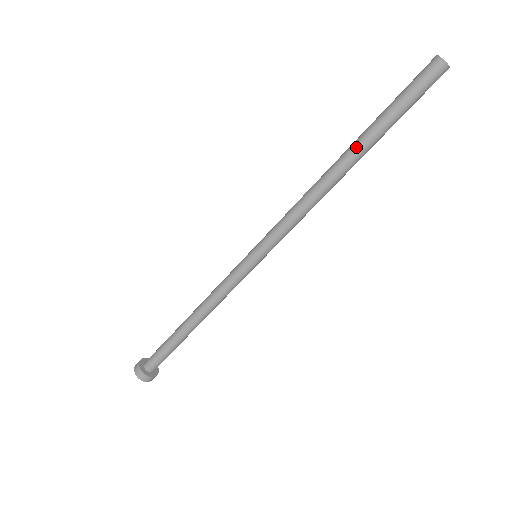
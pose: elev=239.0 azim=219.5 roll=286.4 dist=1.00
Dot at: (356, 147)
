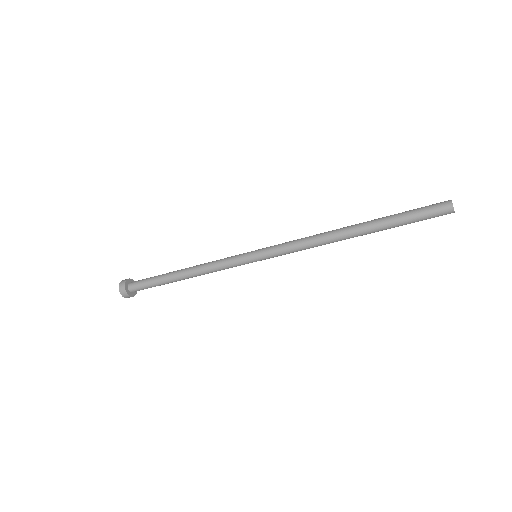
Dot at: (367, 229)
